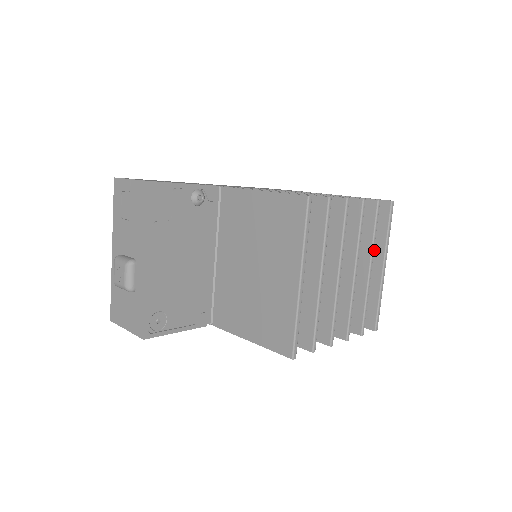
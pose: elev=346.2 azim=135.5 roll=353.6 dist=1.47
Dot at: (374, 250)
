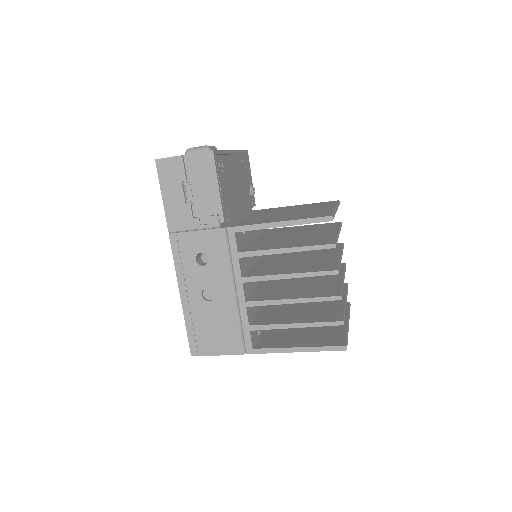
Dot at: occluded
